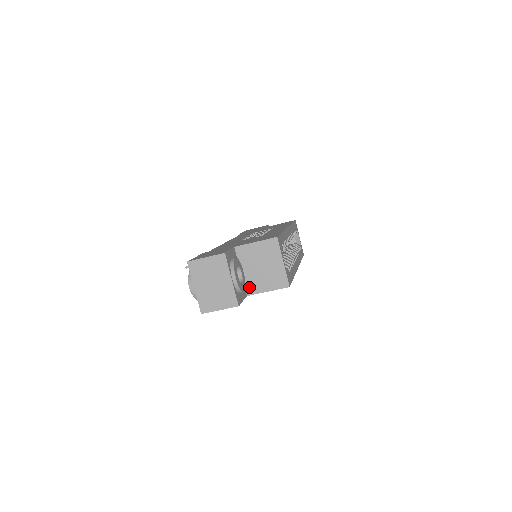
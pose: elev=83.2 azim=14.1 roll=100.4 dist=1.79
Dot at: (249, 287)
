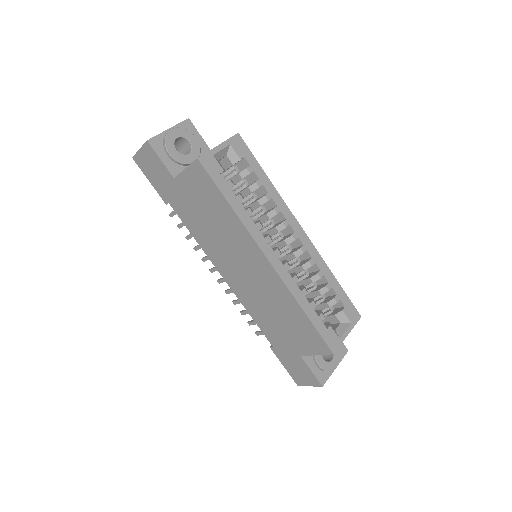
Dot at: occluded
